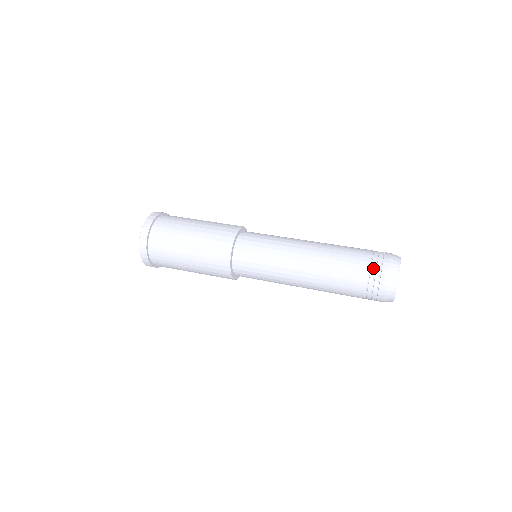
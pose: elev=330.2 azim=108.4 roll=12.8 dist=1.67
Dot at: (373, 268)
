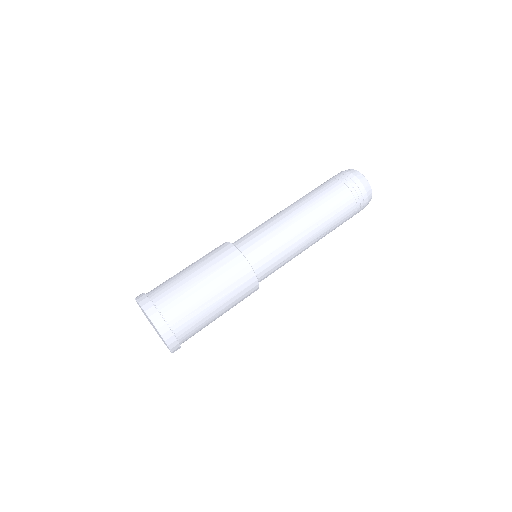
Dot at: (356, 197)
